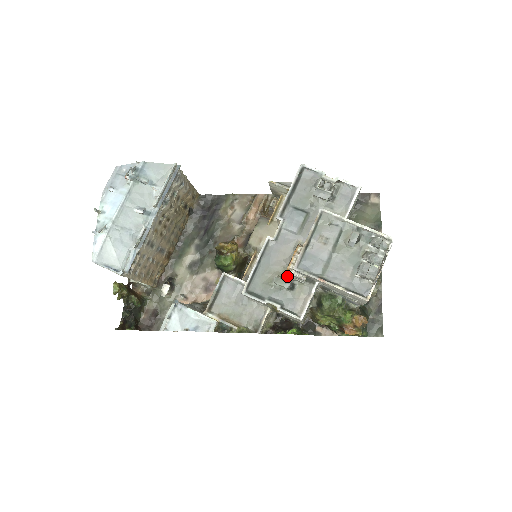
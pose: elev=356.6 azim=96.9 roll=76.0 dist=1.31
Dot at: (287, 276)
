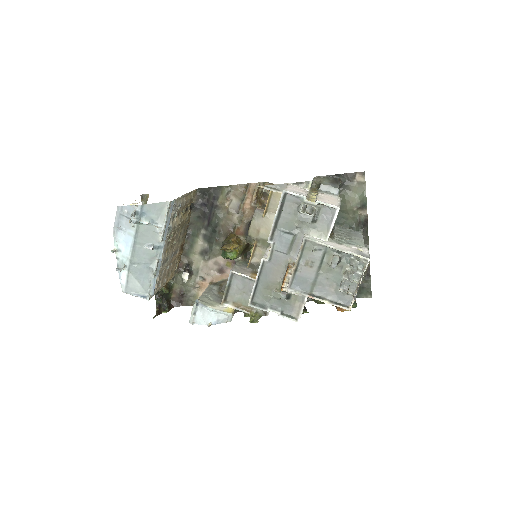
Dot at: occluded
